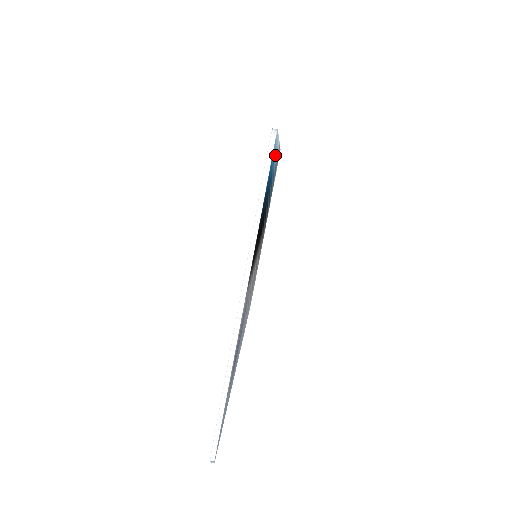
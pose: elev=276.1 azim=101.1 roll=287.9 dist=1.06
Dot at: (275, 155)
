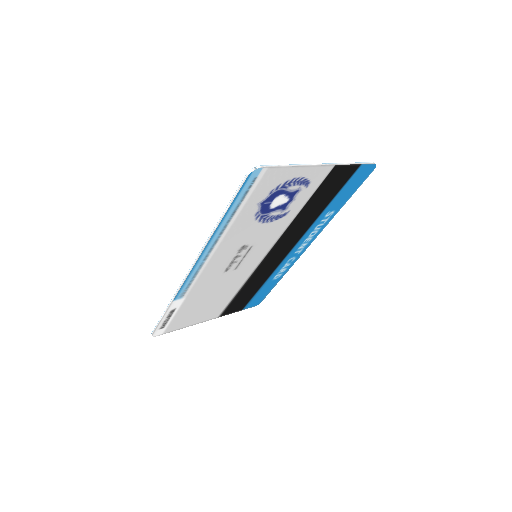
Dot at: (336, 208)
